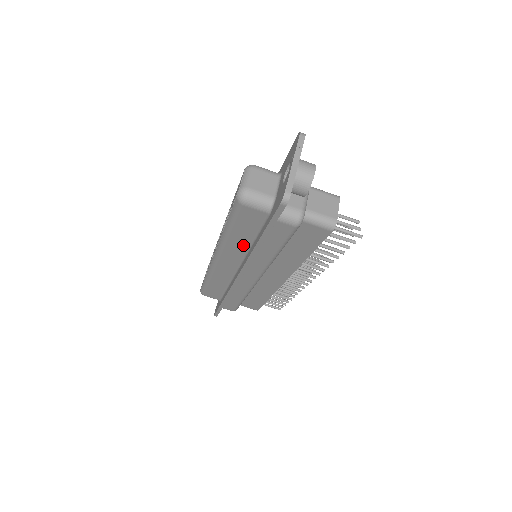
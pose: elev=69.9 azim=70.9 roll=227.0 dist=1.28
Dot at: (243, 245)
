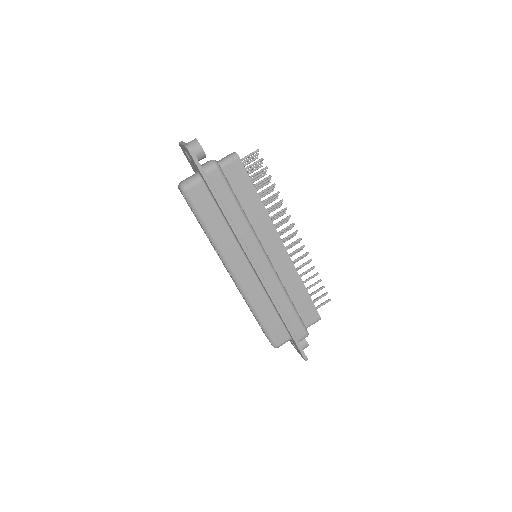
Dot at: (226, 232)
